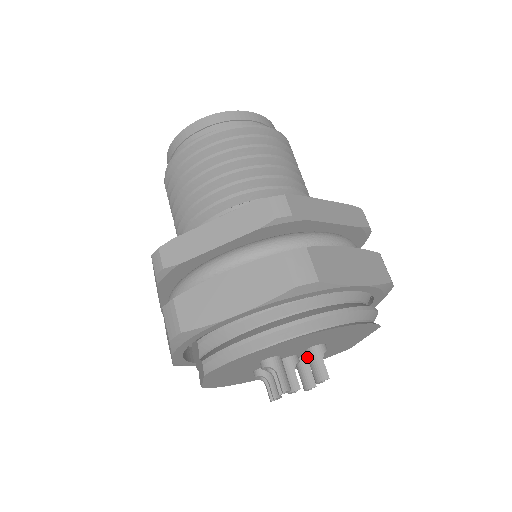
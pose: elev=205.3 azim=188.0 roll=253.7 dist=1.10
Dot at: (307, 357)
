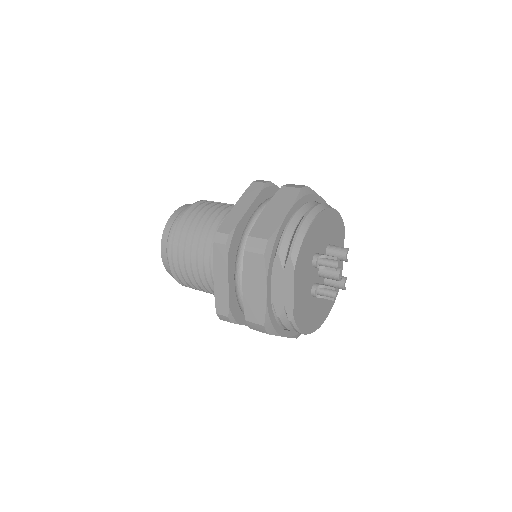
Dot at: (330, 254)
